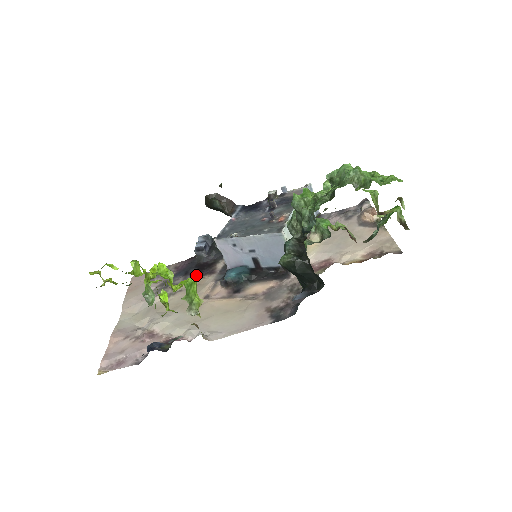
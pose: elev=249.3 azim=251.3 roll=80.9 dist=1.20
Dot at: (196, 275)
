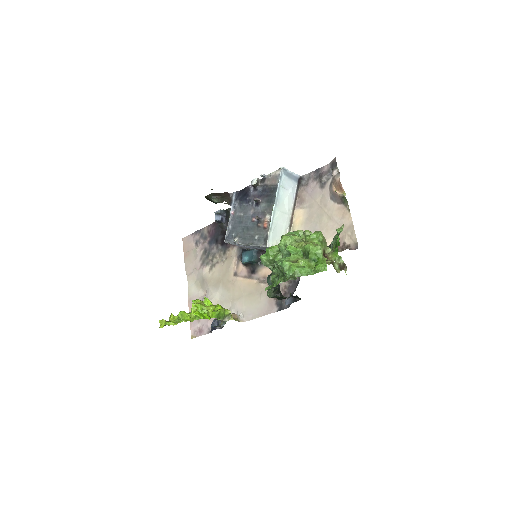
Dot at: (224, 245)
